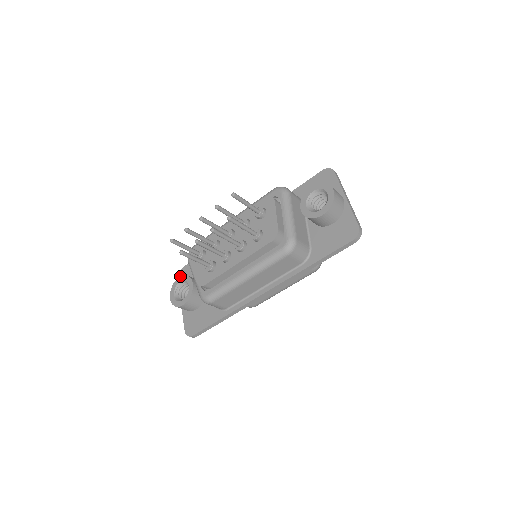
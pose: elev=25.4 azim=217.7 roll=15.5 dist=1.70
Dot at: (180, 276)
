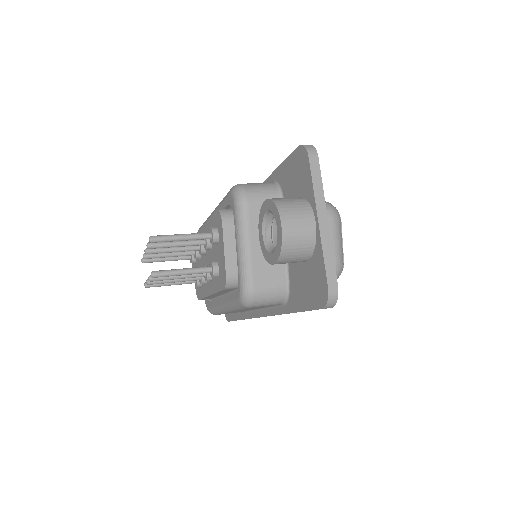
Dot at: occluded
